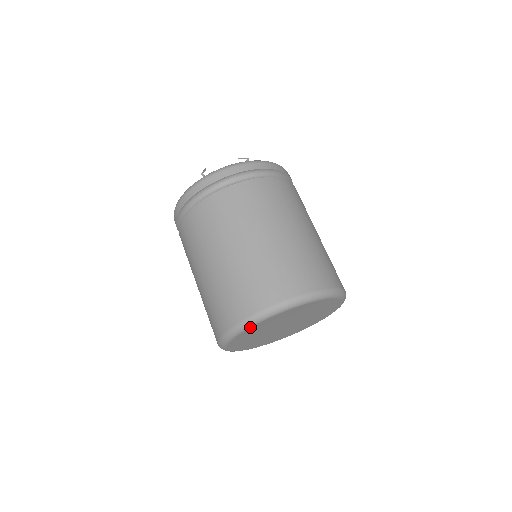
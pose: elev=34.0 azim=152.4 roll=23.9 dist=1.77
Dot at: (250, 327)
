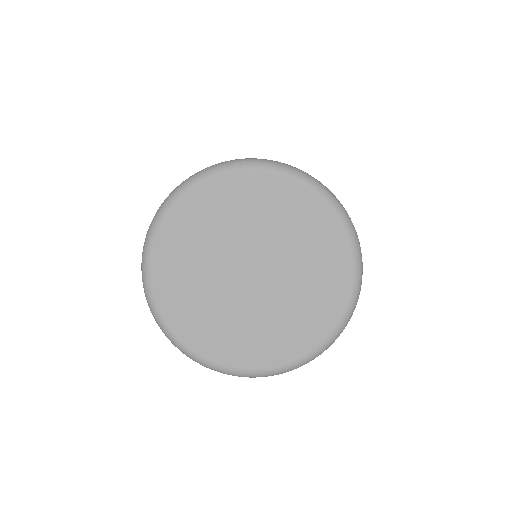
Dot at: (286, 175)
